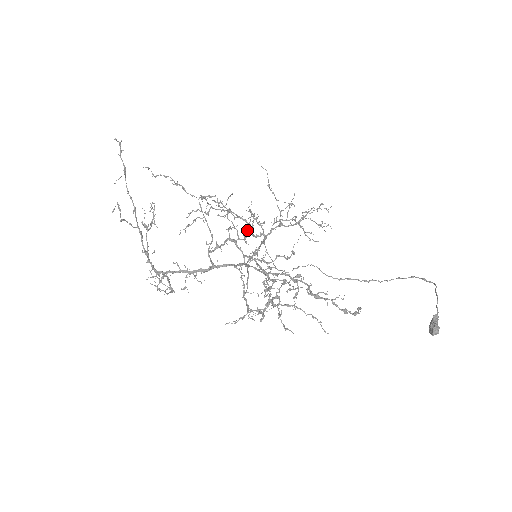
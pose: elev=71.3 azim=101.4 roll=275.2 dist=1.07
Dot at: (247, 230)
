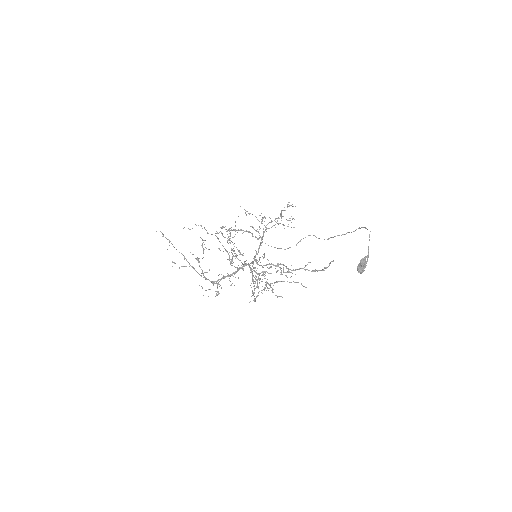
Dot at: occluded
